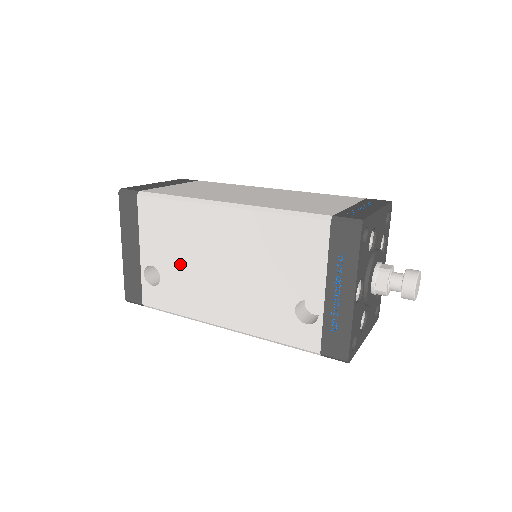
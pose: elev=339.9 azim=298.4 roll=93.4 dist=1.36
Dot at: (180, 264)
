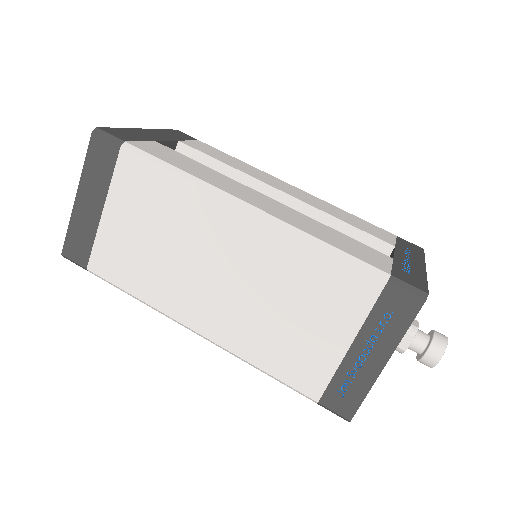
Dot at: occluded
